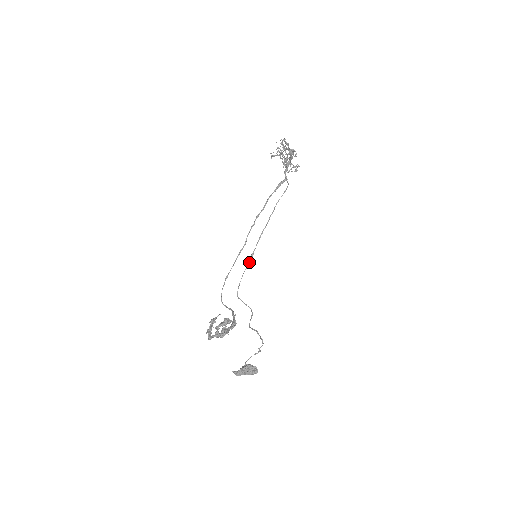
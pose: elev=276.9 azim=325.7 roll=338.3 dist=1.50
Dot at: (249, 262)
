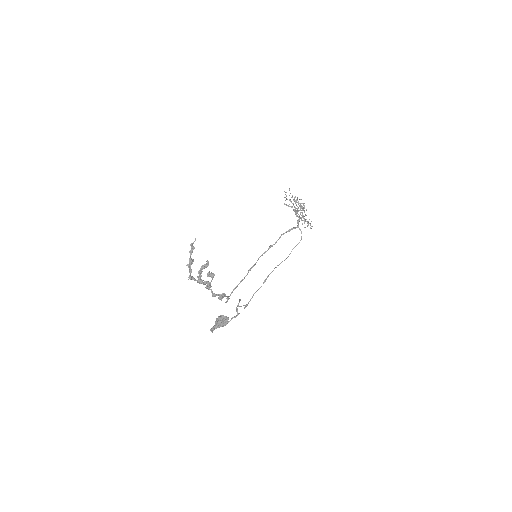
Dot at: (261, 286)
